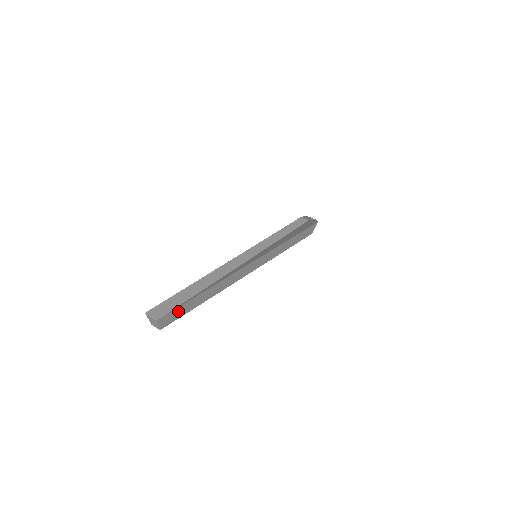
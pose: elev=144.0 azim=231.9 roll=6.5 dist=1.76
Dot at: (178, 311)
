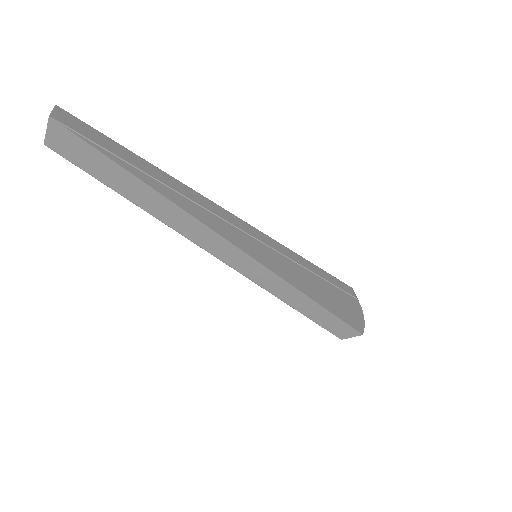
Dot at: (91, 156)
